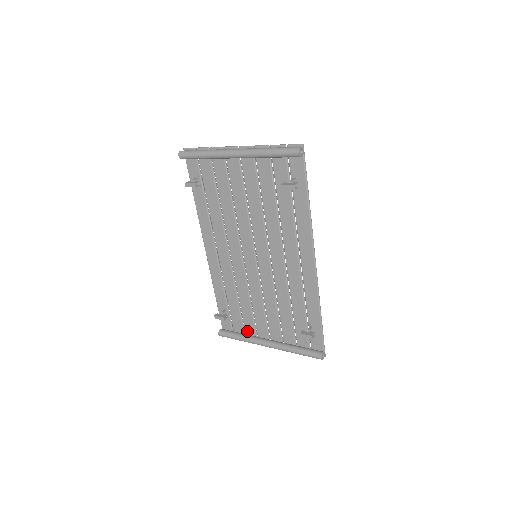
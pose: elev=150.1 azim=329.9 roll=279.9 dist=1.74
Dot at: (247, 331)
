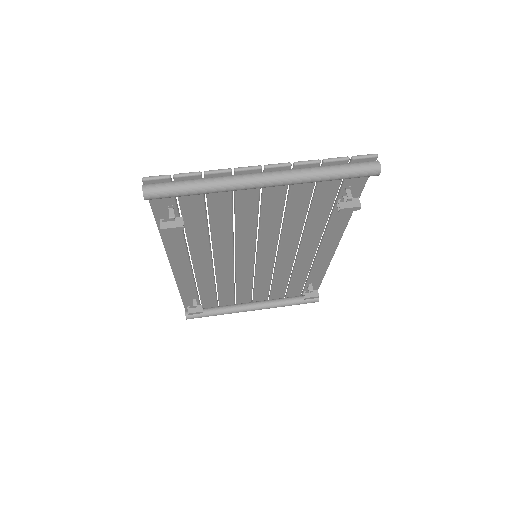
Dot at: (222, 304)
